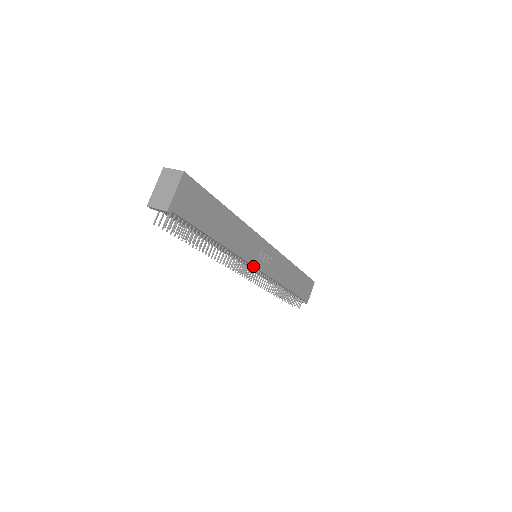
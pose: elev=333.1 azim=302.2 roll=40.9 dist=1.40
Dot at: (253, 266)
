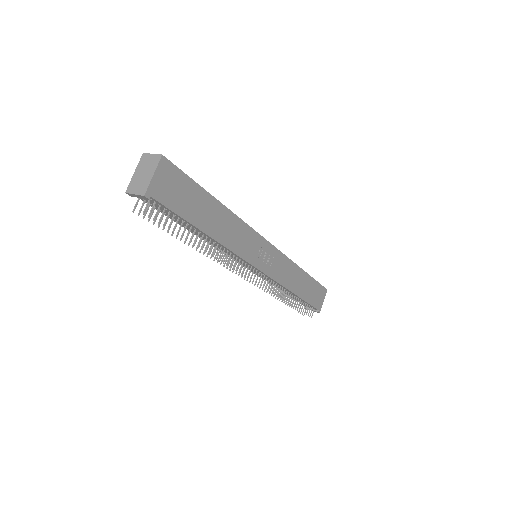
Dot at: (251, 265)
